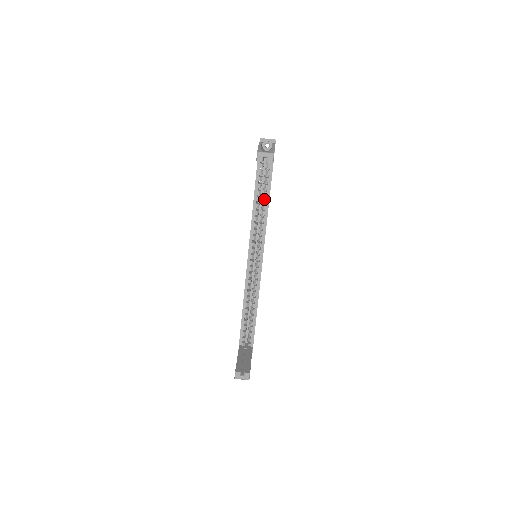
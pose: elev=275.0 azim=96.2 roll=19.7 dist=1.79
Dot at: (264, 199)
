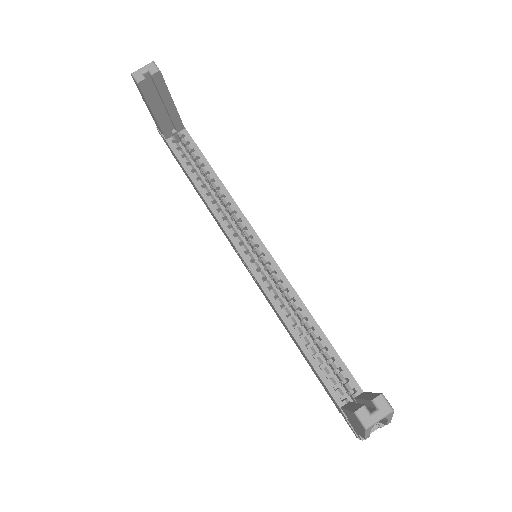
Dot at: (208, 177)
